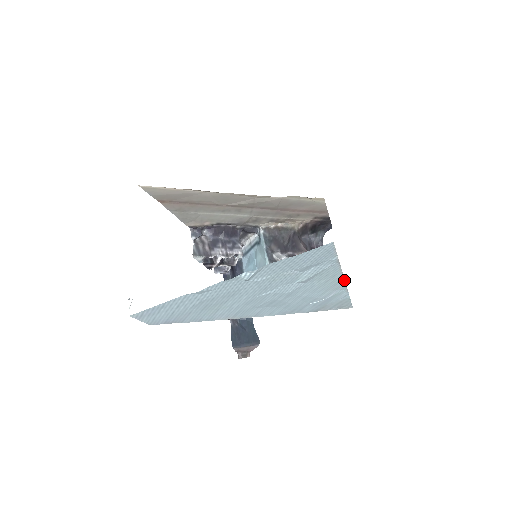
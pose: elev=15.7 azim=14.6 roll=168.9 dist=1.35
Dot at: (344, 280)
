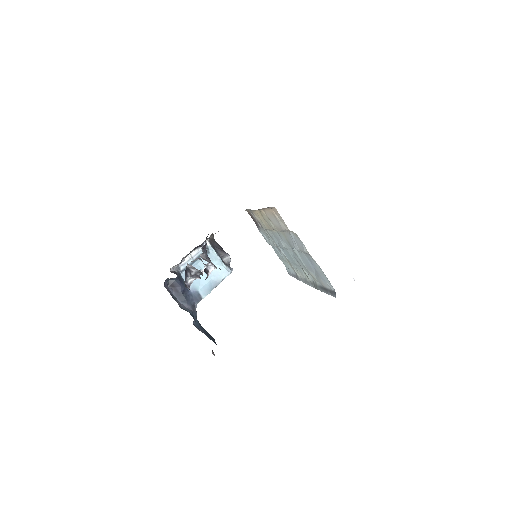
Dot at: occluded
